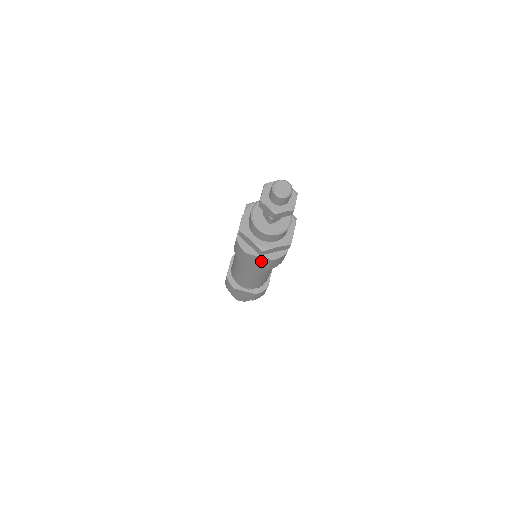
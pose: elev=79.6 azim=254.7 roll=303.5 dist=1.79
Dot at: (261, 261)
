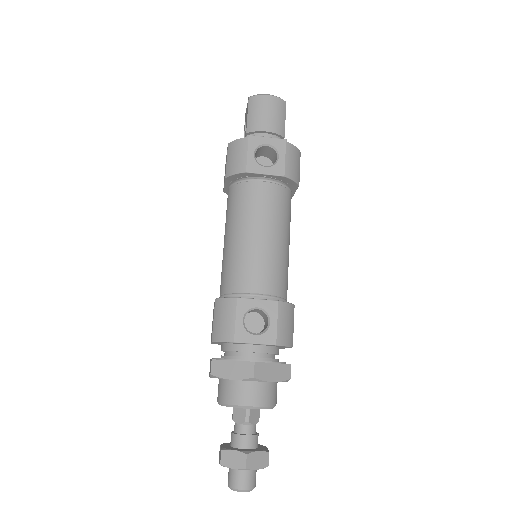
Dot at: occluded
